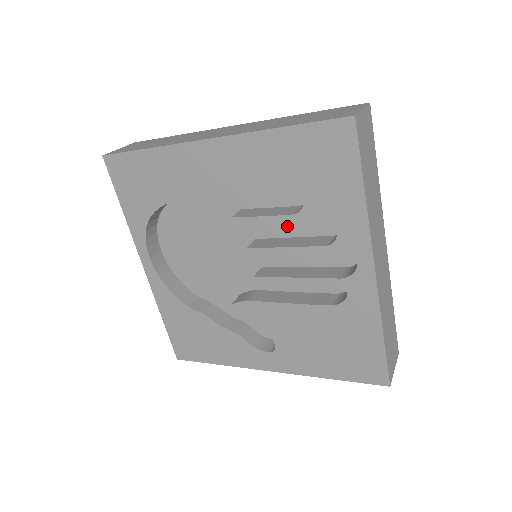
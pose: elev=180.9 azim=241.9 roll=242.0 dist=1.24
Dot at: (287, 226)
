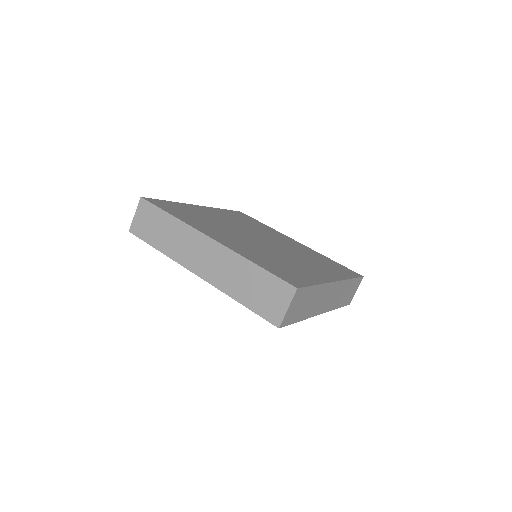
Dot at: occluded
